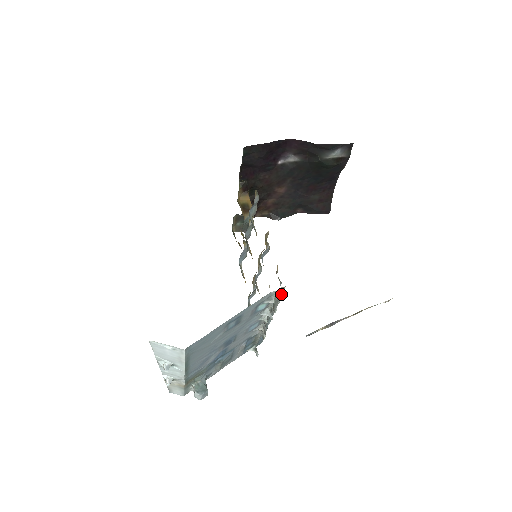
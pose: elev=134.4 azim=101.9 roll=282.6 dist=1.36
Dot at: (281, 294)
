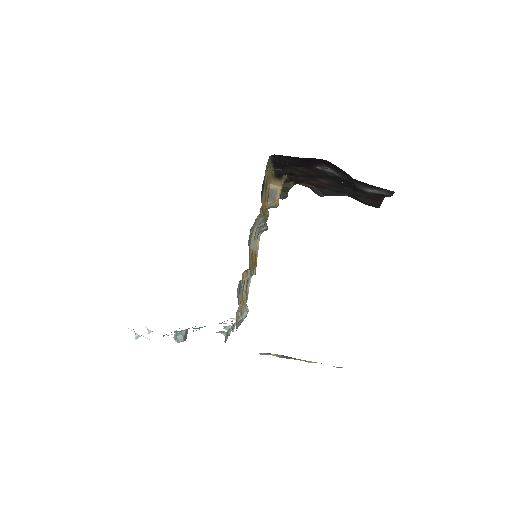
Dot at: occluded
